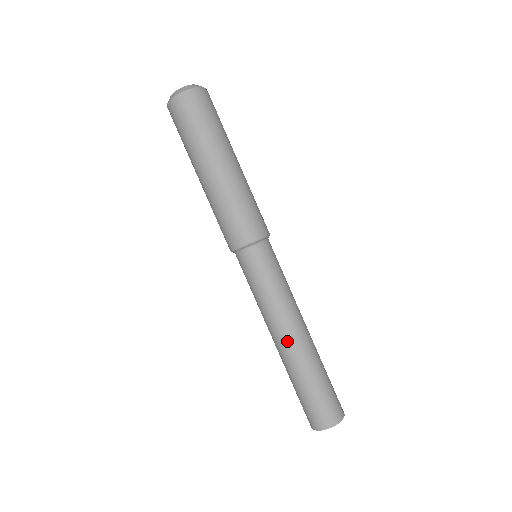
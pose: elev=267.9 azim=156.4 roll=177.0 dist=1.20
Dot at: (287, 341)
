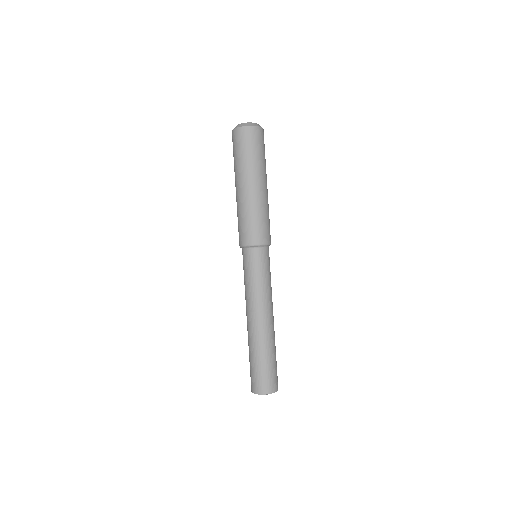
Dot at: (264, 322)
